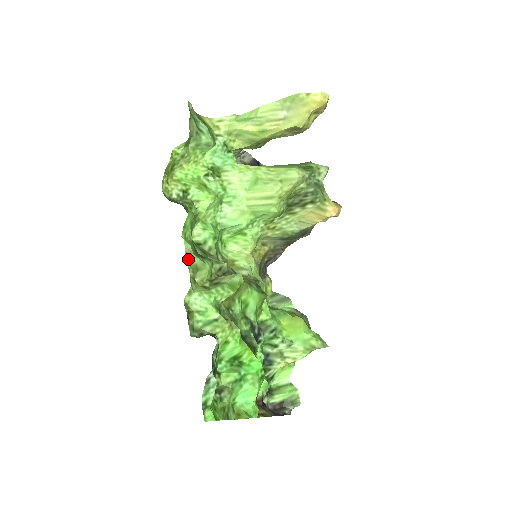
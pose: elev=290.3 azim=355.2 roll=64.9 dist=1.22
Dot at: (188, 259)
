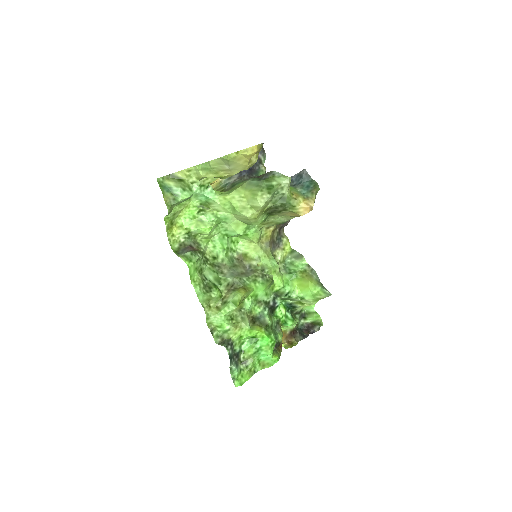
Dot at: (200, 299)
